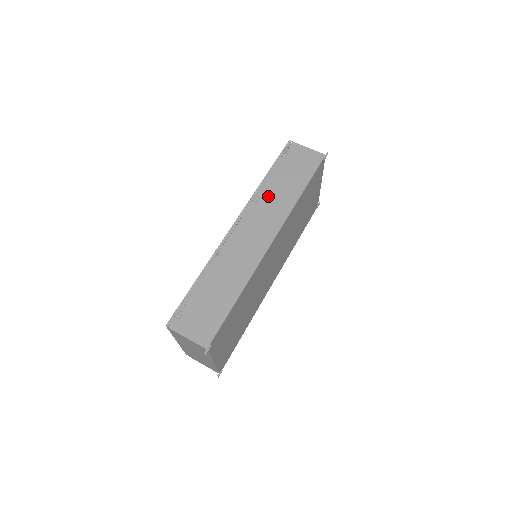
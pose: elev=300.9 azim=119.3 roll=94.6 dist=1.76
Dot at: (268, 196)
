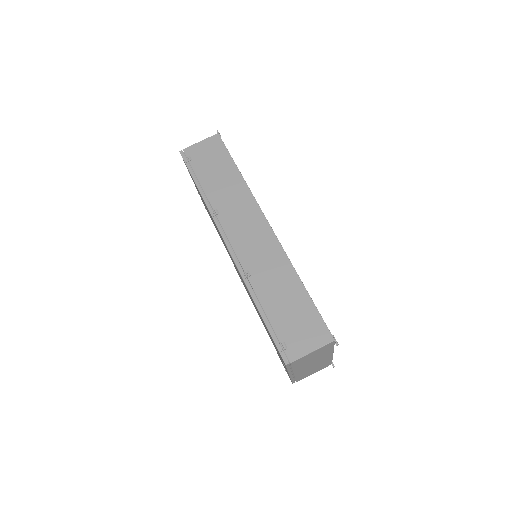
Dot at: (221, 201)
